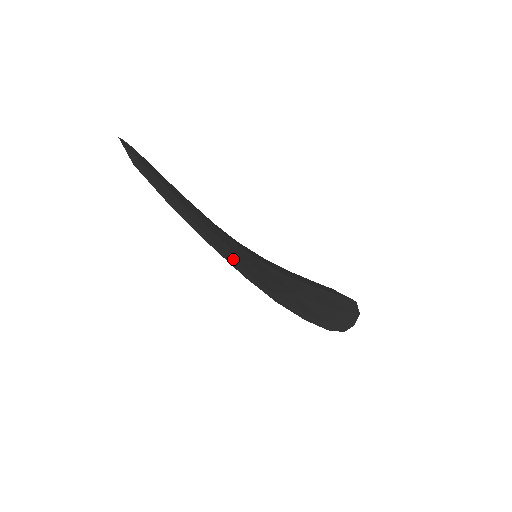
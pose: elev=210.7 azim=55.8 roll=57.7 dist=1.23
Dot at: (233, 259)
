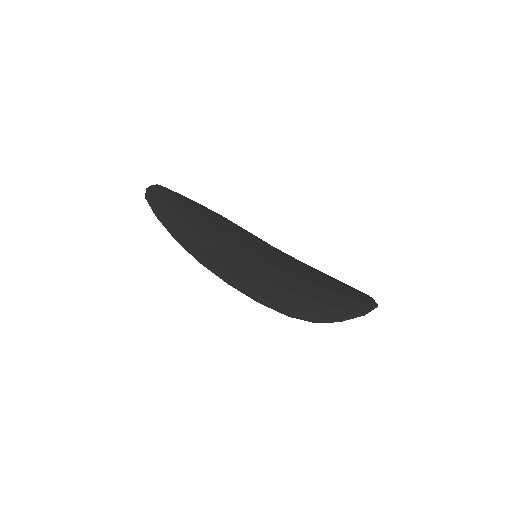
Dot at: (199, 251)
